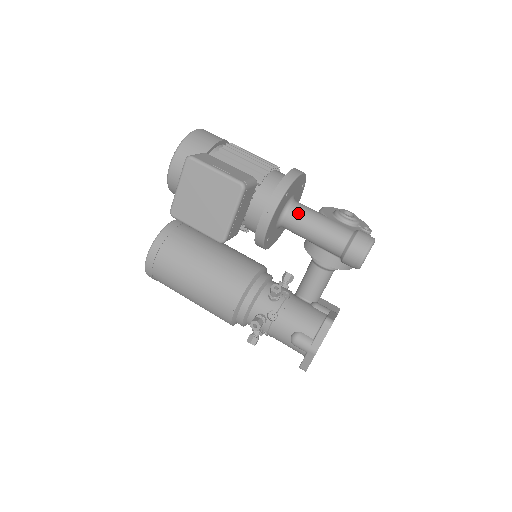
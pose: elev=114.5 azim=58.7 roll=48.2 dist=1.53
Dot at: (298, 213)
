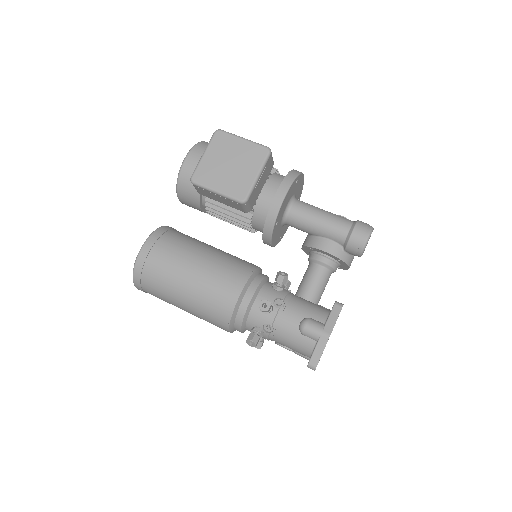
Dot at: (304, 204)
